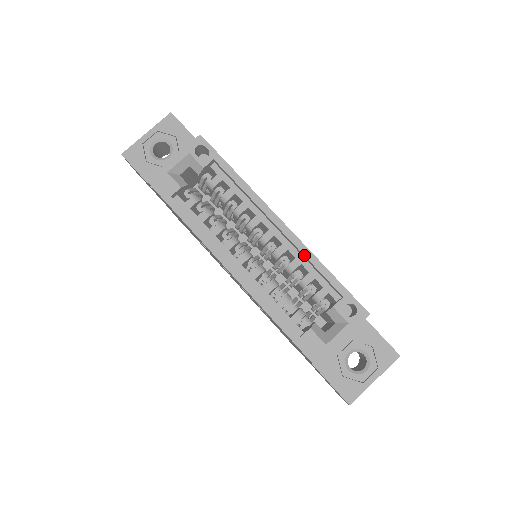
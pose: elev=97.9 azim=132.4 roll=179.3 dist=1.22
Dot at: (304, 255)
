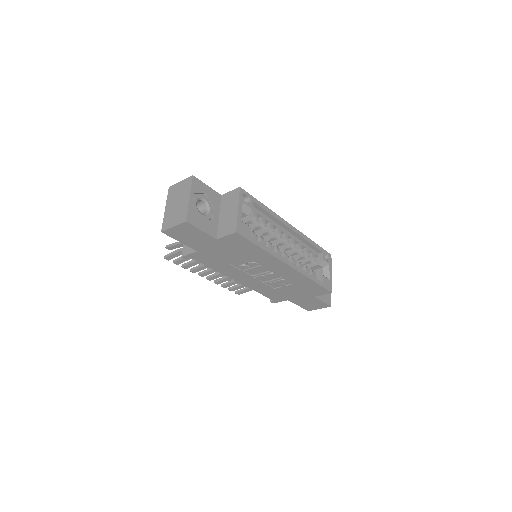
Dot at: (305, 239)
